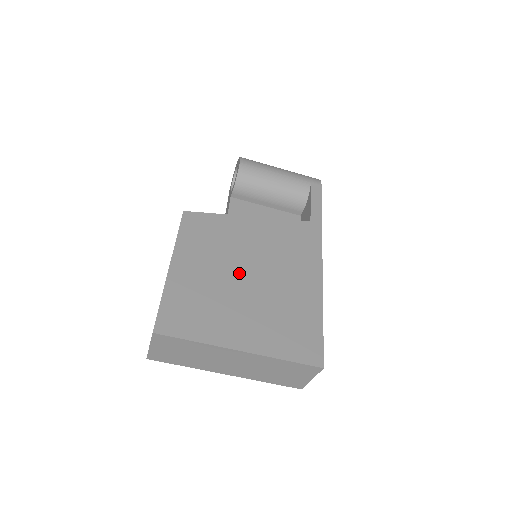
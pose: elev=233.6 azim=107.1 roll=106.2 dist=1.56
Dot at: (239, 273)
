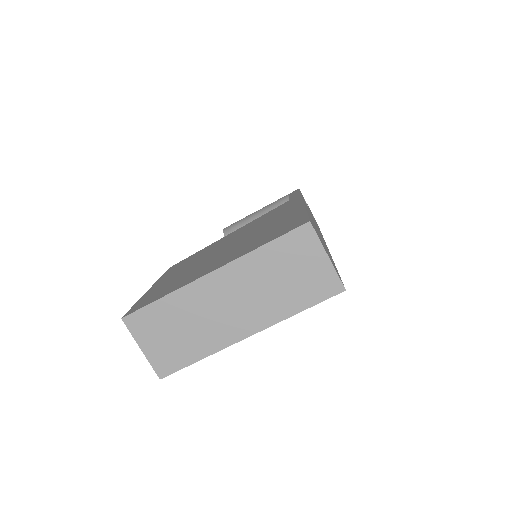
Dot at: (216, 252)
